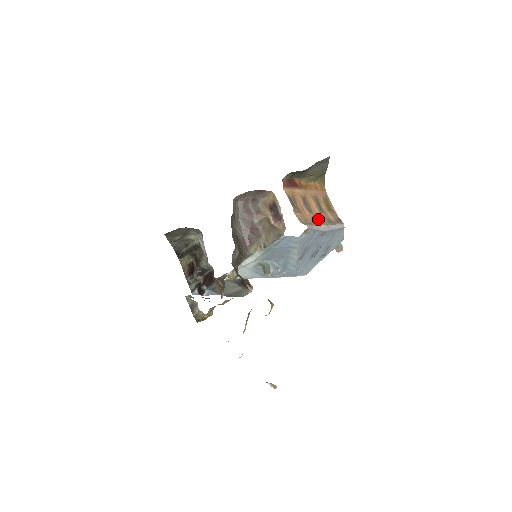
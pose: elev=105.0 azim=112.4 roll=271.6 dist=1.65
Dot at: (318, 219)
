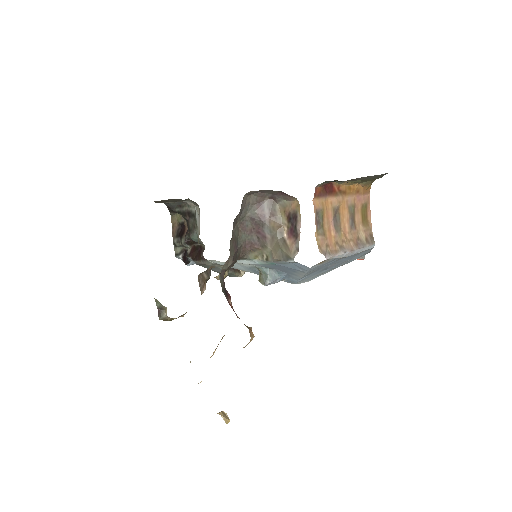
Dot at: (344, 241)
